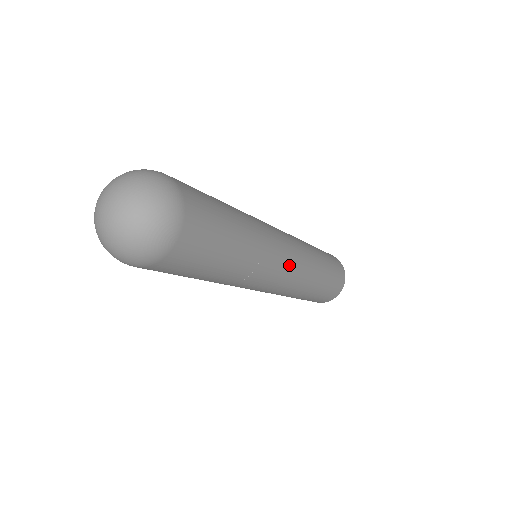
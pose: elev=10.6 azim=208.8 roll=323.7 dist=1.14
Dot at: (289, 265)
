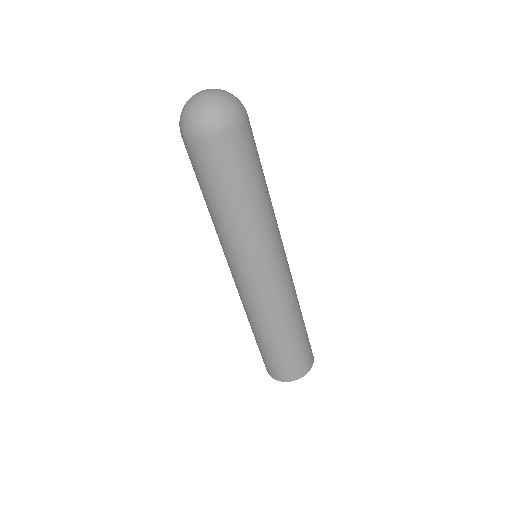
Dot at: (282, 266)
